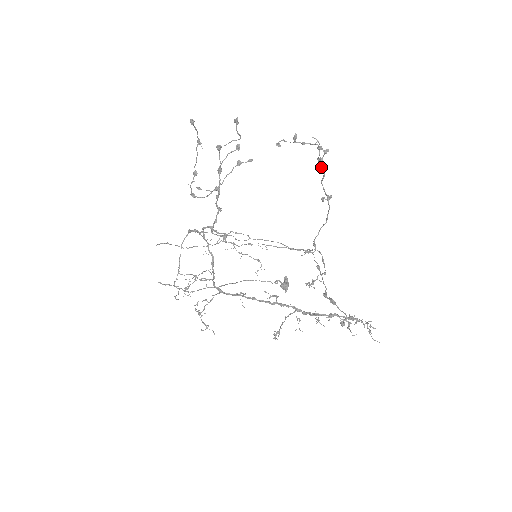
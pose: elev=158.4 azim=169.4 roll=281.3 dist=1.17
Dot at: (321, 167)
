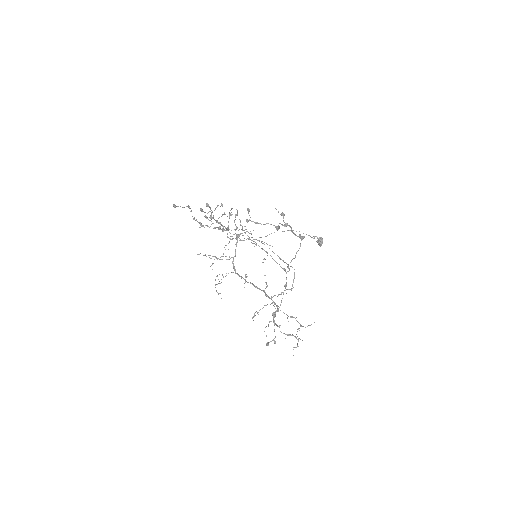
Dot at: (286, 225)
